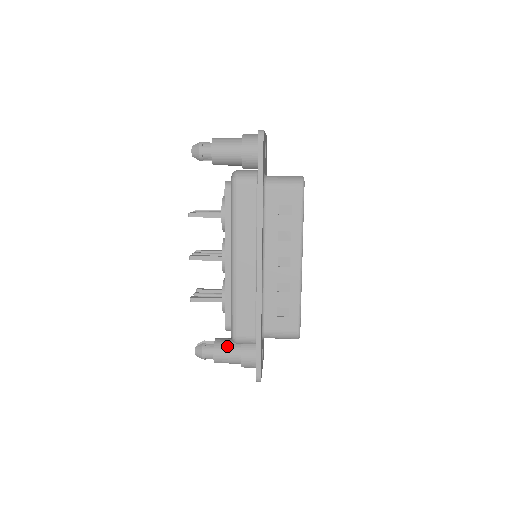
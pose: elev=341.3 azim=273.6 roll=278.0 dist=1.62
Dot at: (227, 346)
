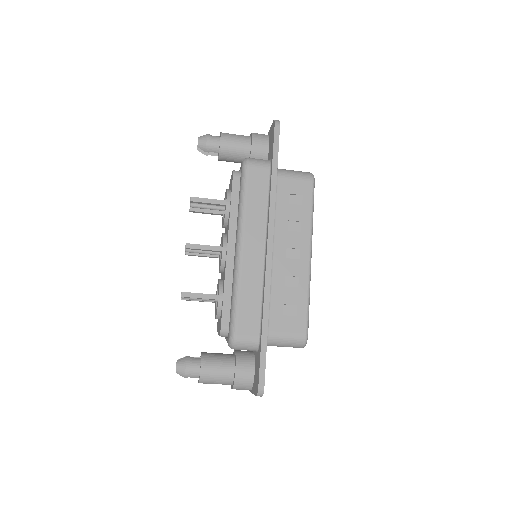
Dot at: (218, 358)
